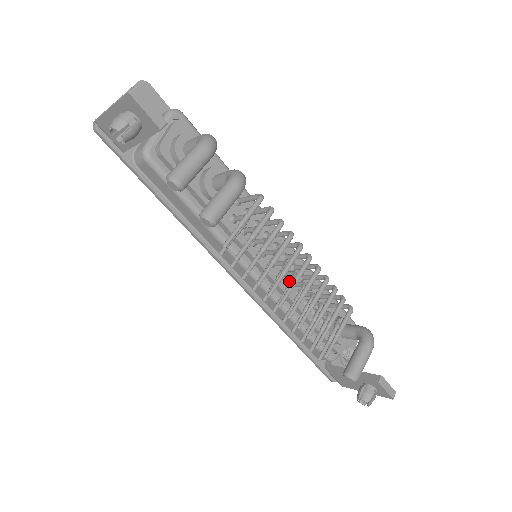
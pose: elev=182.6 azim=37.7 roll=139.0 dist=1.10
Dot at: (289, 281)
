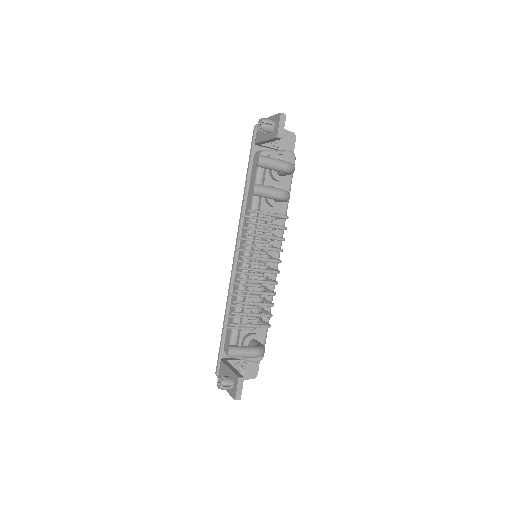
Dot at: occluded
